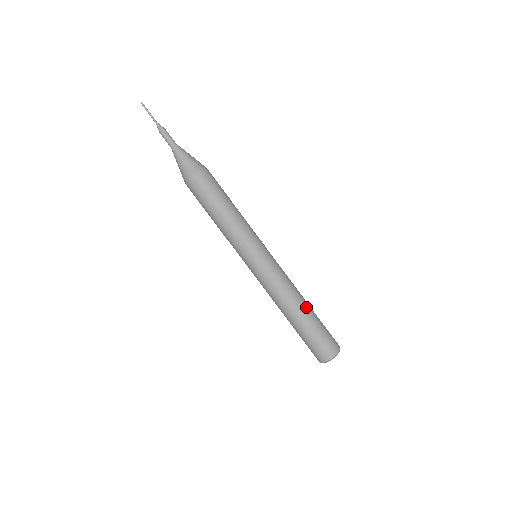
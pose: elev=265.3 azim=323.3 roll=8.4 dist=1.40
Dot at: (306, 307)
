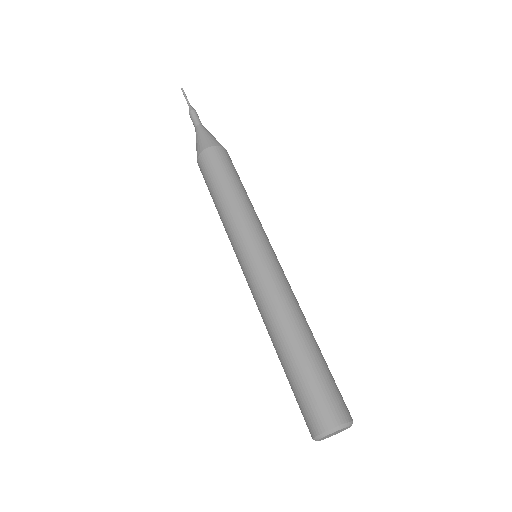
Dot at: (300, 336)
